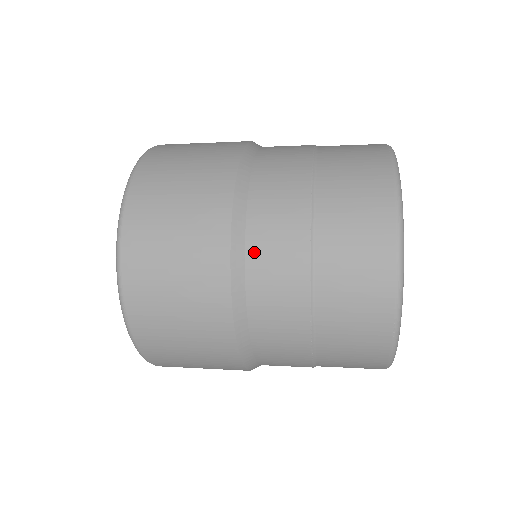
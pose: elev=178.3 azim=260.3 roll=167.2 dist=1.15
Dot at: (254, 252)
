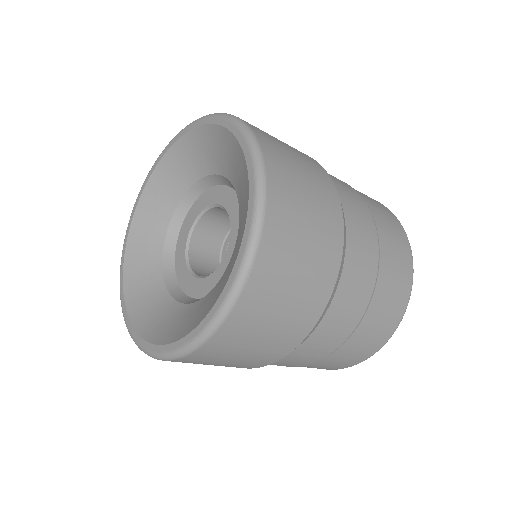
Dot at: (351, 244)
